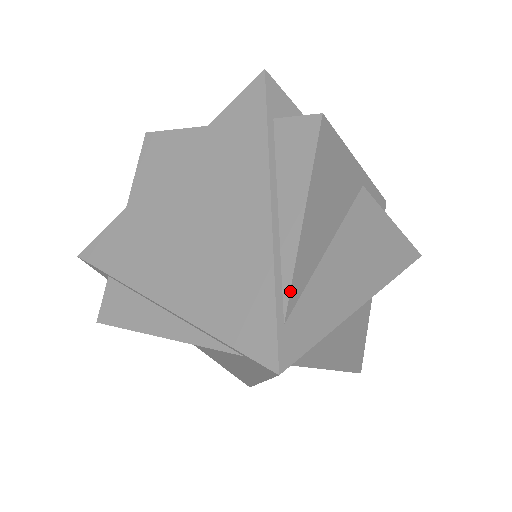
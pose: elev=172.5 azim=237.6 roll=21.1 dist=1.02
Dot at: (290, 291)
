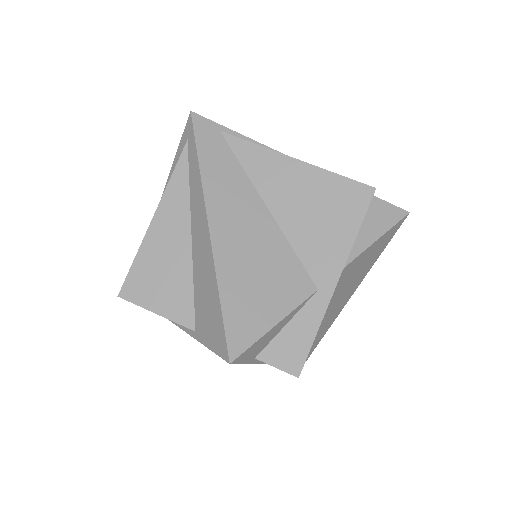
Dot at: occluded
